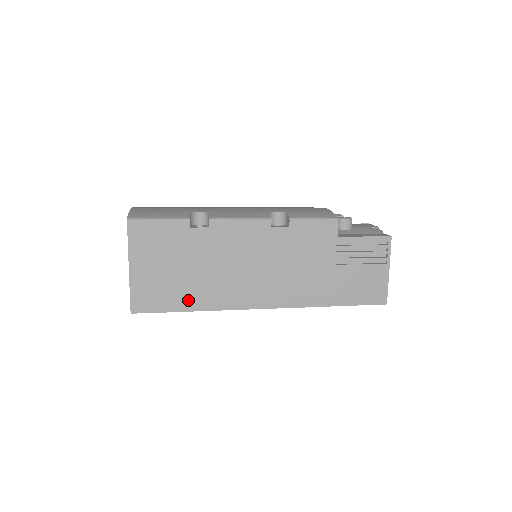
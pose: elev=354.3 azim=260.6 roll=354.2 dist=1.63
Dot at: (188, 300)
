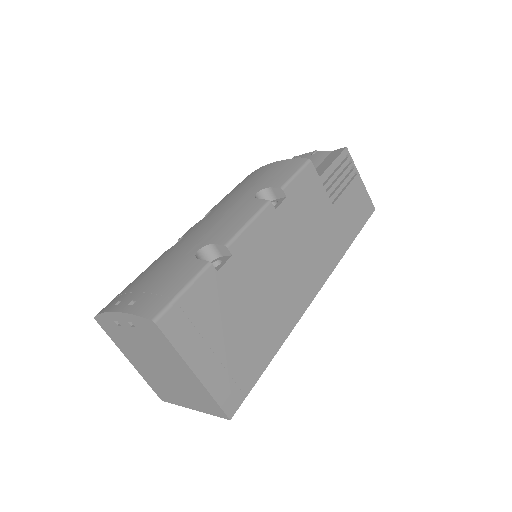
Dot at: (264, 349)
